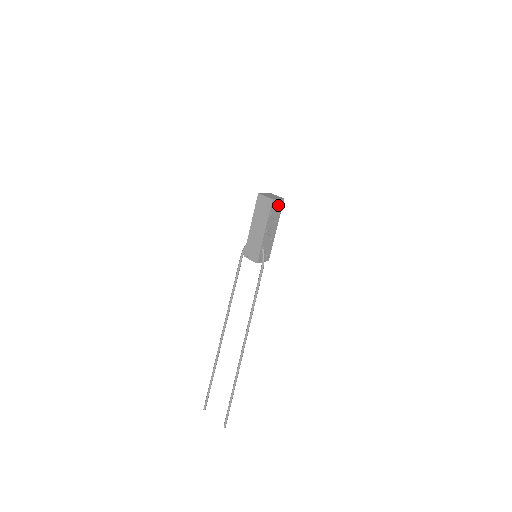
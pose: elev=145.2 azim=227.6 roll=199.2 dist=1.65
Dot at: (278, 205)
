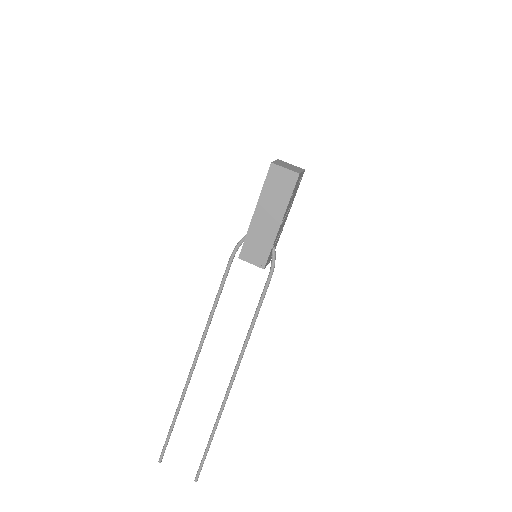
Dot at: (299, 180)
